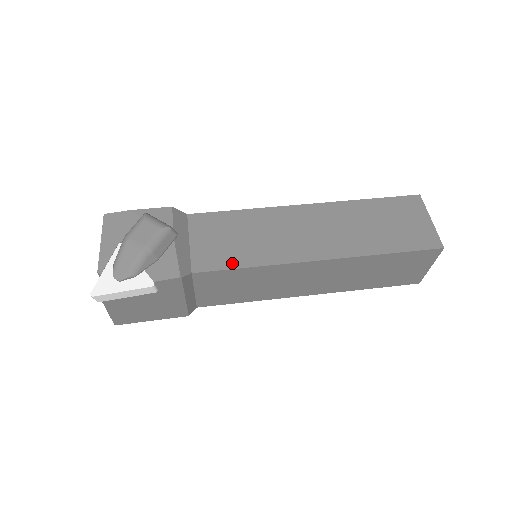
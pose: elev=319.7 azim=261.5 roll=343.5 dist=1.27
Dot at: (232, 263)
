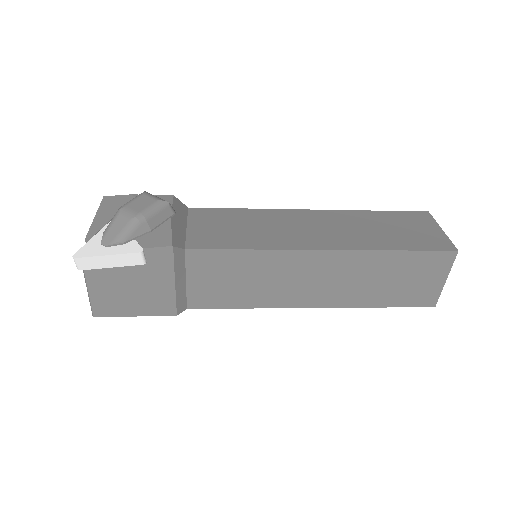
Dot at: (229, 245)
